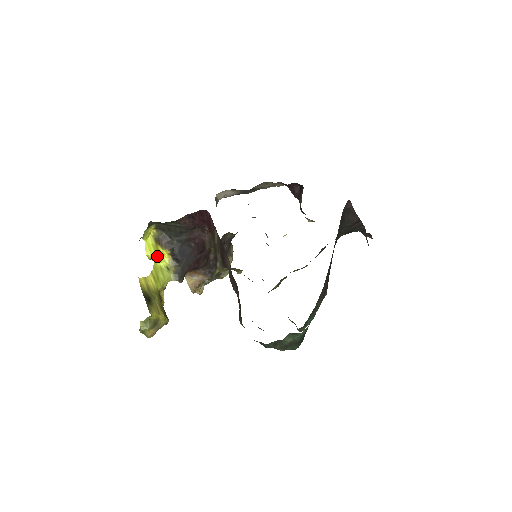
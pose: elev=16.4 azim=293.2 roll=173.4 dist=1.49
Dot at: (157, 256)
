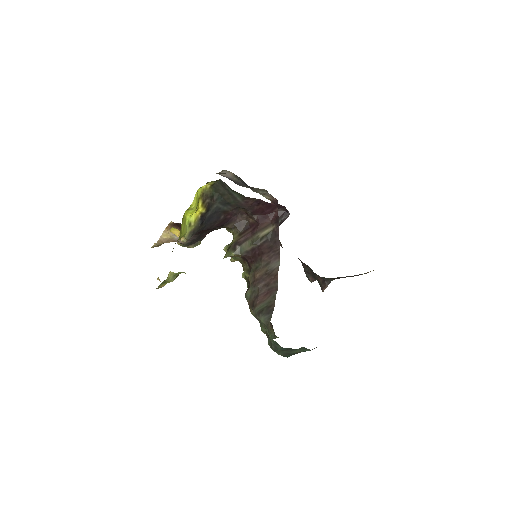
Dot at: (195, 210)
